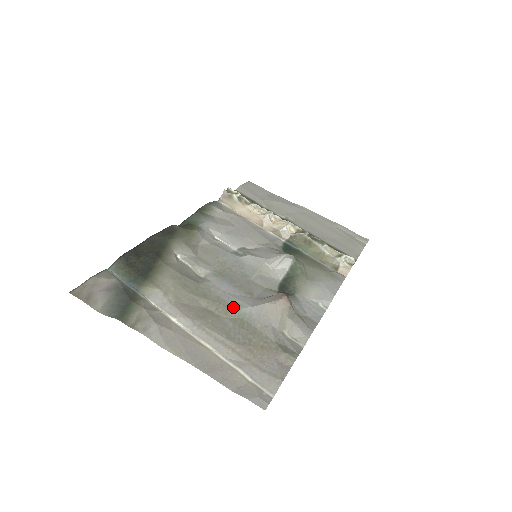
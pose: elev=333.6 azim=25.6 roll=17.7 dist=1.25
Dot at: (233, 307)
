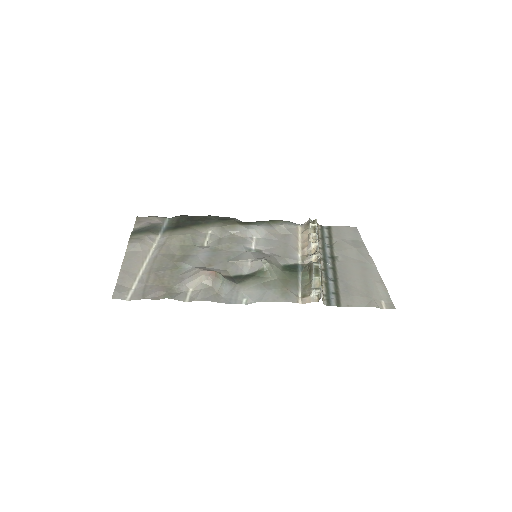
Dot at: (184, 261)
